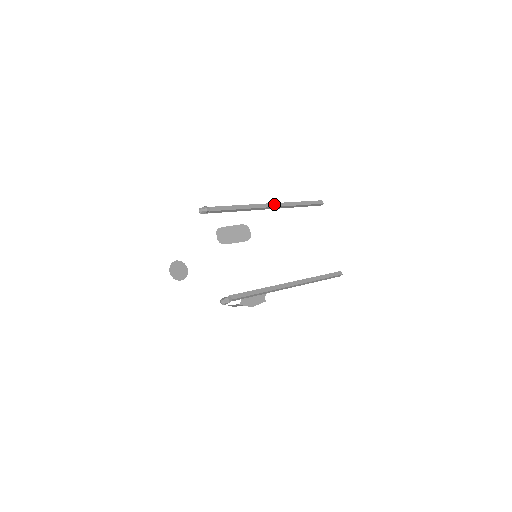
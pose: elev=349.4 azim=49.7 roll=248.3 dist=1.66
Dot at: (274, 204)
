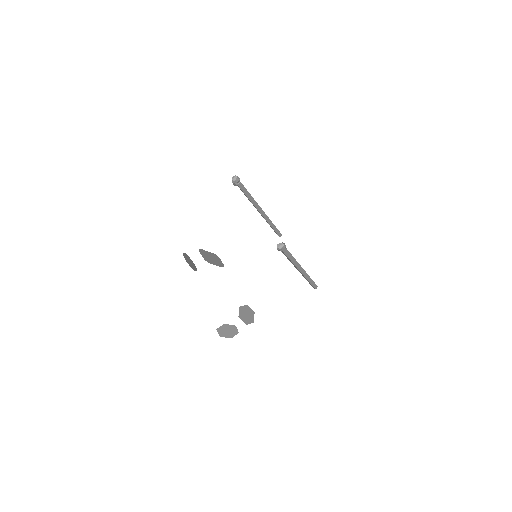
Dot at: (263, 212)
